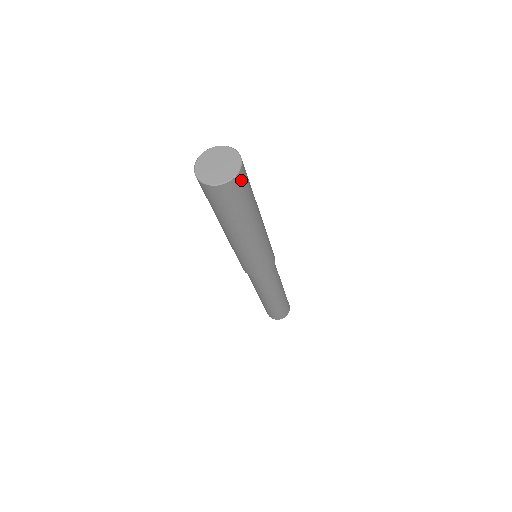
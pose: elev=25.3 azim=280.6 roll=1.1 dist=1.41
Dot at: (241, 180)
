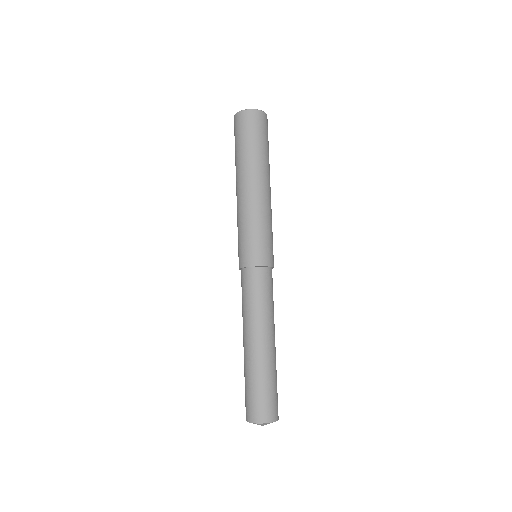
Dot at: (265, 121)
